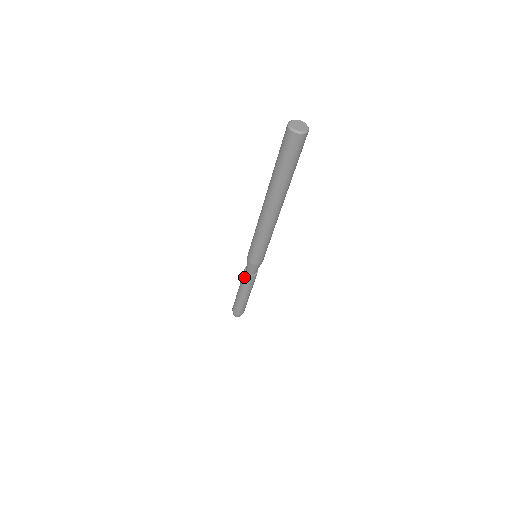
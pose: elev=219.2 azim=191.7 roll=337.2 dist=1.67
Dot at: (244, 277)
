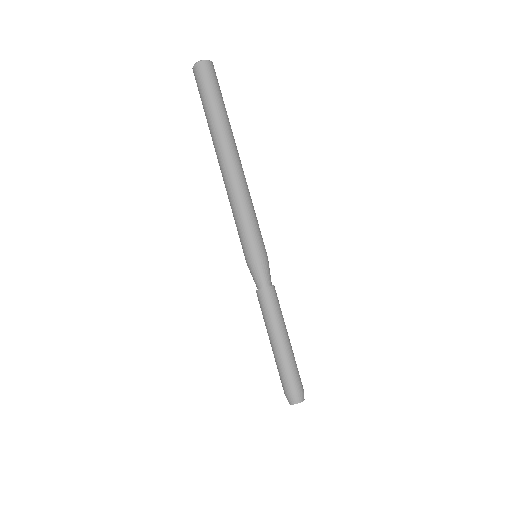
Dot at: (258, 300)
